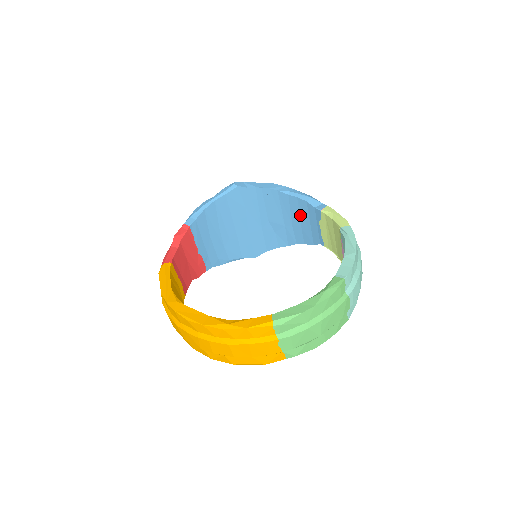
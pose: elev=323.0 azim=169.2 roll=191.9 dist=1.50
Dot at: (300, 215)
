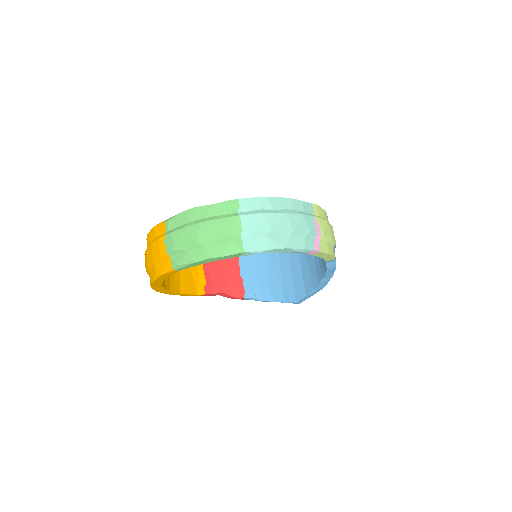
Dot at: occluded
